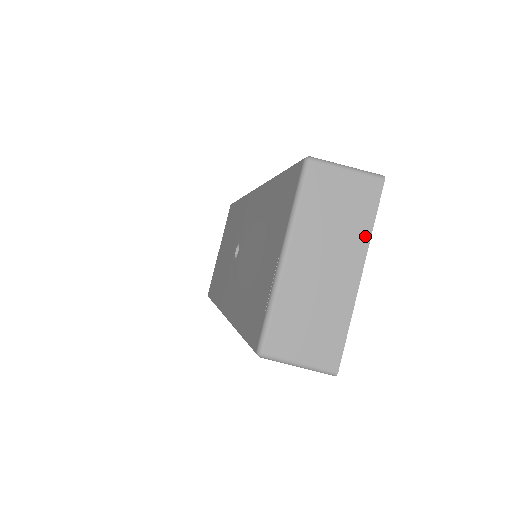
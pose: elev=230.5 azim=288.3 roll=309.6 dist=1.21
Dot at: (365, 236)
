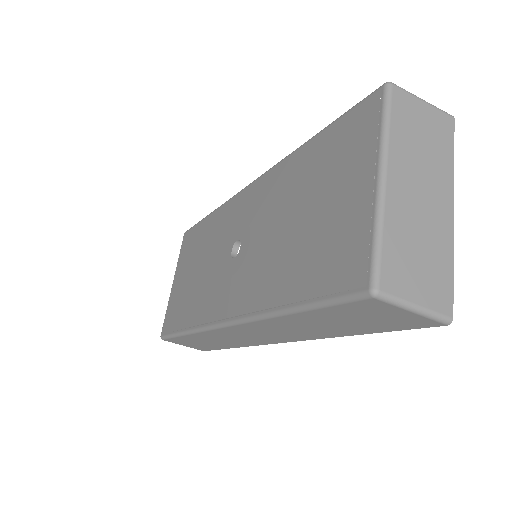
Dot at: (449, 169)
